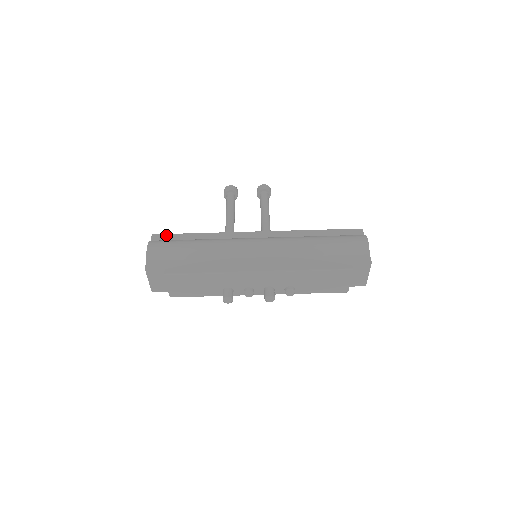
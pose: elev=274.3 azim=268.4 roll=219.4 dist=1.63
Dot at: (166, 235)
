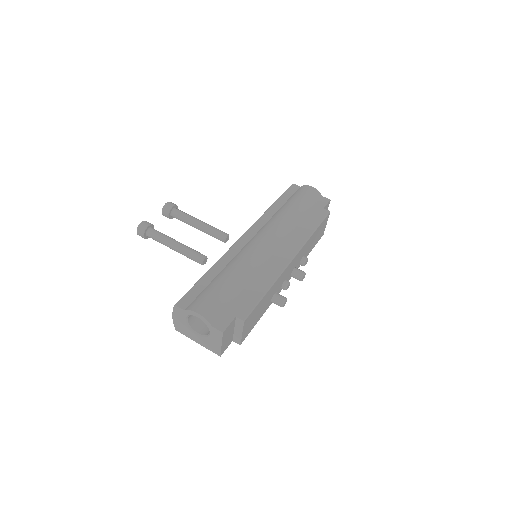
Dot at: (188, 295)
